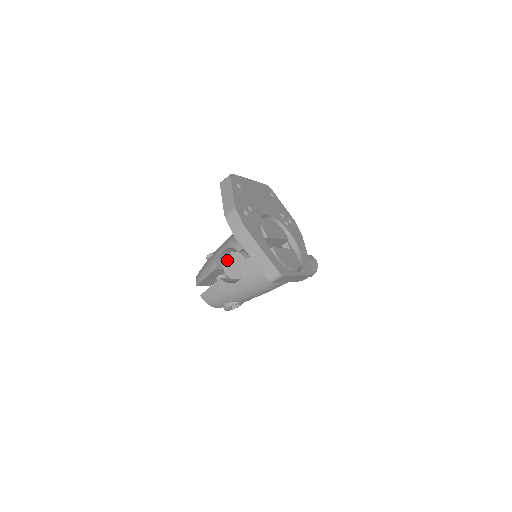
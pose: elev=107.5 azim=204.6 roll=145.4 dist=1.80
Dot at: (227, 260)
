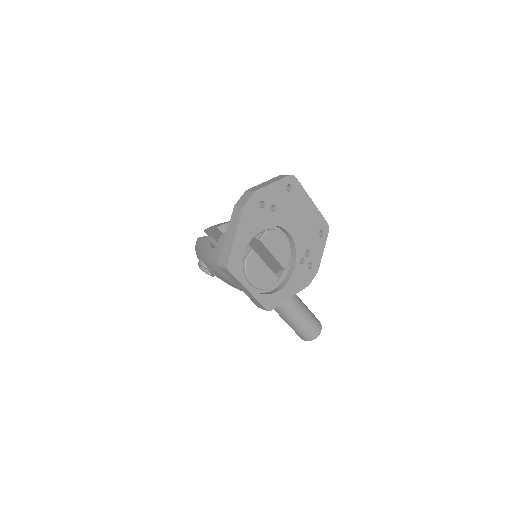
Dot at: occluded
